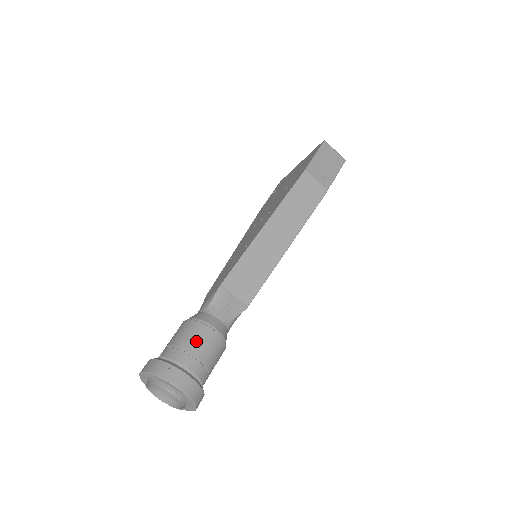
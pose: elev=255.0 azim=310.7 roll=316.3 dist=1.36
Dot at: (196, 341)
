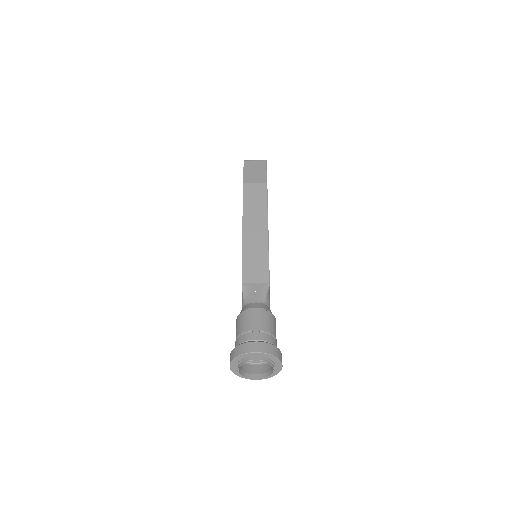
Dot at: (248, 322)
